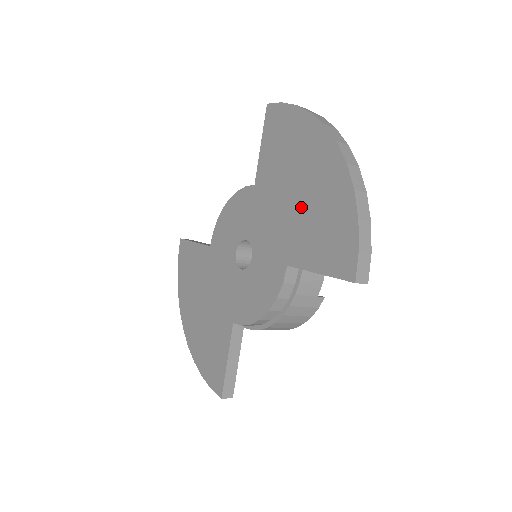
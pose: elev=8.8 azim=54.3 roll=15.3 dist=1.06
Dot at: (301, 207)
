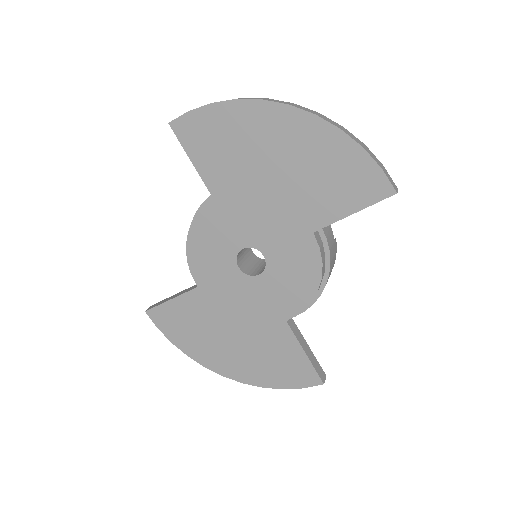
Dot at: (291, 179)
